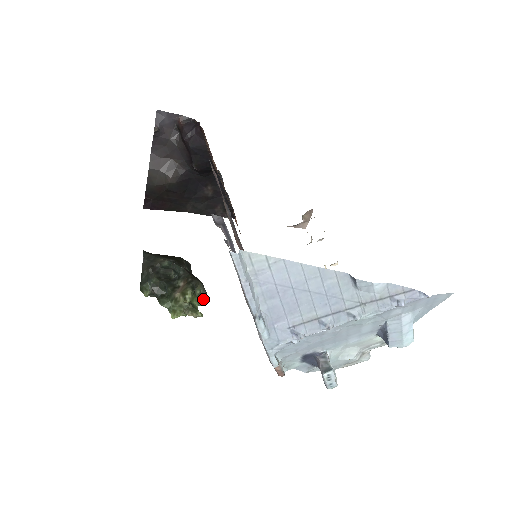
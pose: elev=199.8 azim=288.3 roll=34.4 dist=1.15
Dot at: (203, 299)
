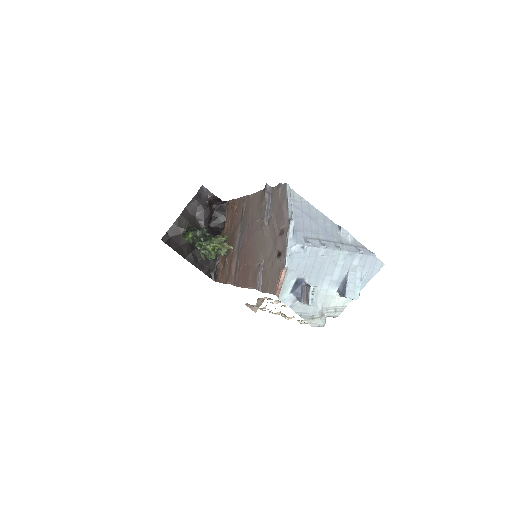
Dot at: (226, 253)
